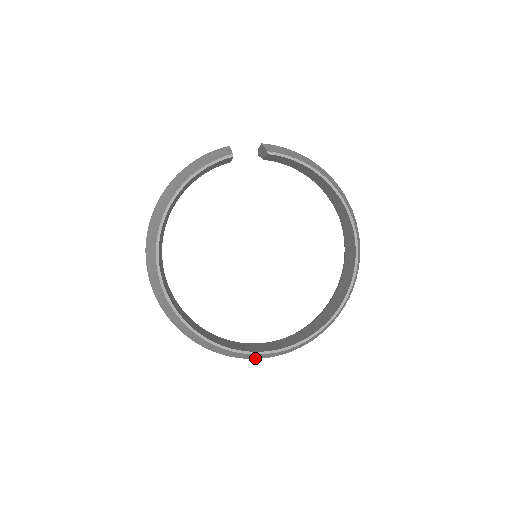
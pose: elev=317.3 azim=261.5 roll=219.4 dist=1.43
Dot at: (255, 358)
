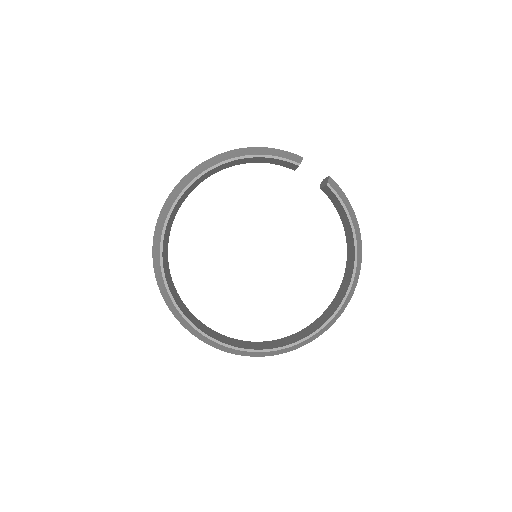
Dot at: occluded
